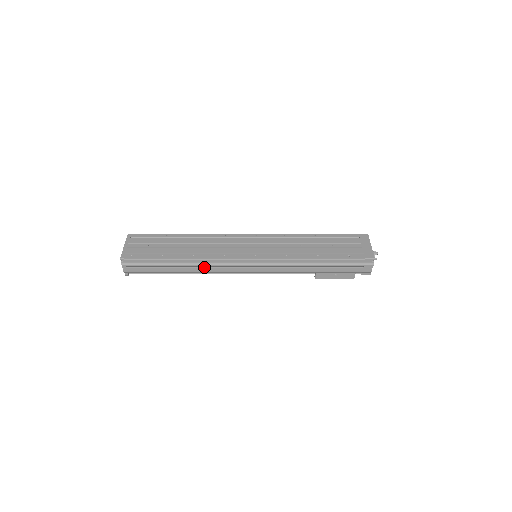
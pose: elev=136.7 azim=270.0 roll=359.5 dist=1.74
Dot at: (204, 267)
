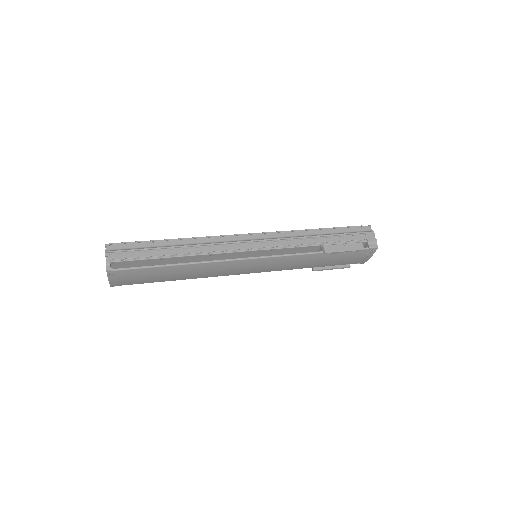
Dot at: (203, 247)
